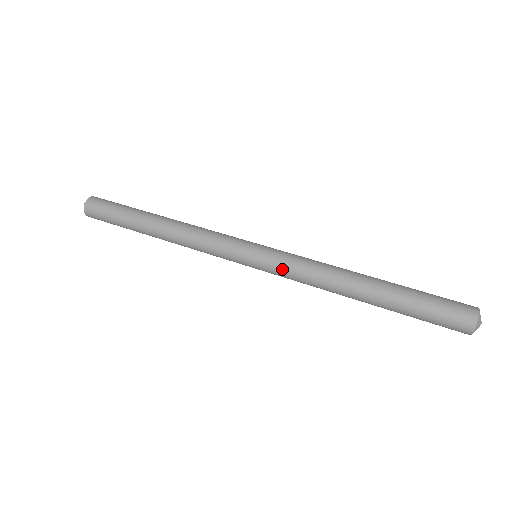
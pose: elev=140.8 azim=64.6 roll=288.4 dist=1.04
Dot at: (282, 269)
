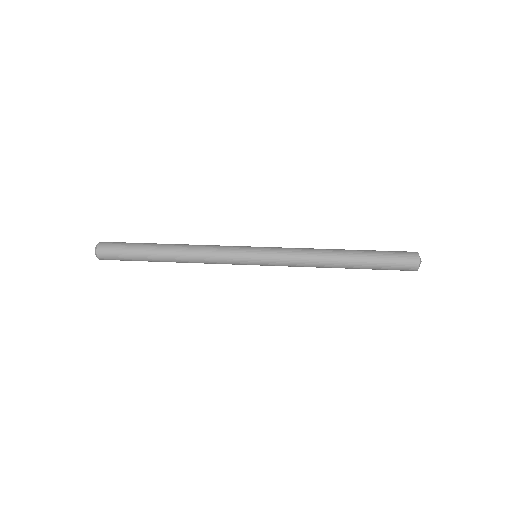
Dot at: (281, 259)
